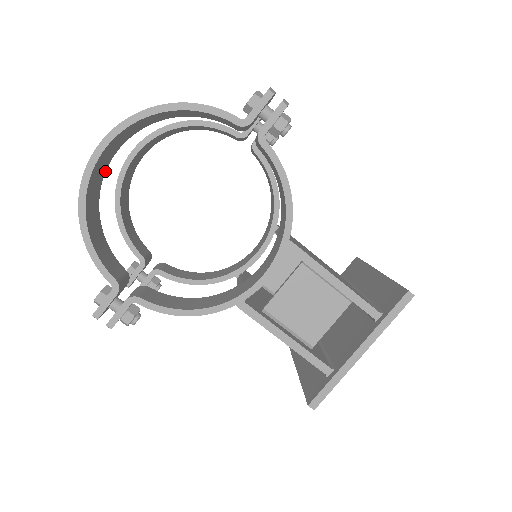
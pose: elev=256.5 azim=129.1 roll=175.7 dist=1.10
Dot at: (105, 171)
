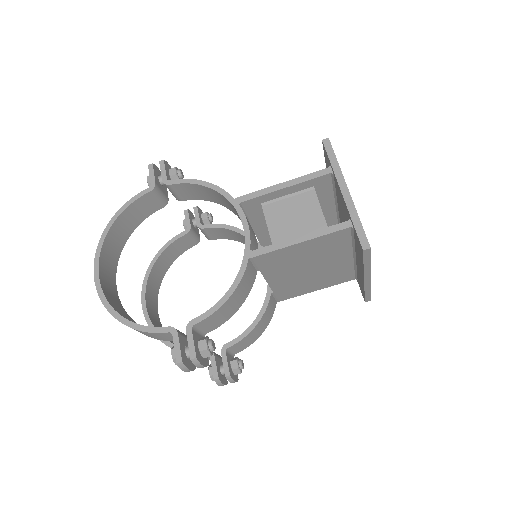
Dot at: (119, 300)
